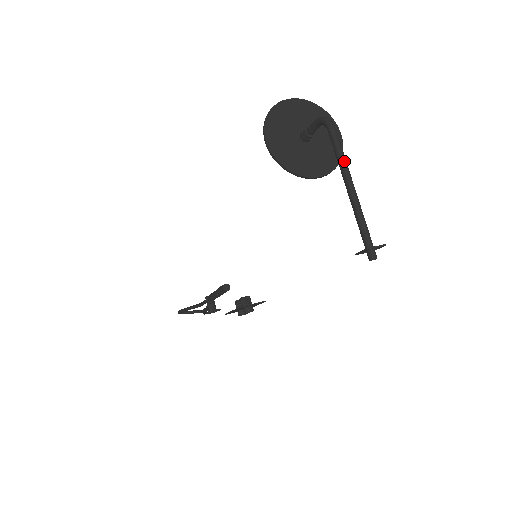
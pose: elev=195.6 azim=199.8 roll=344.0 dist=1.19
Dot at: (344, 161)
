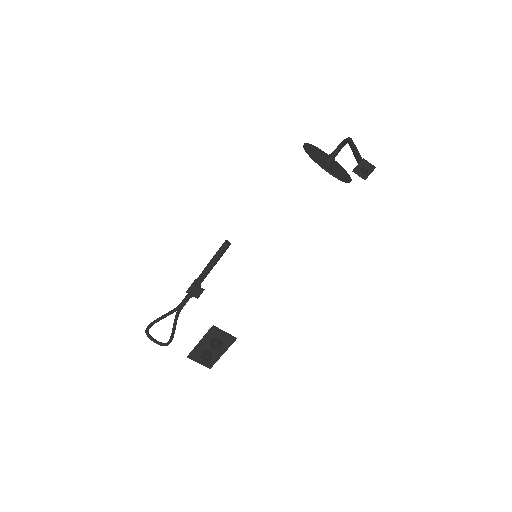
Dot at: (355, 145)
